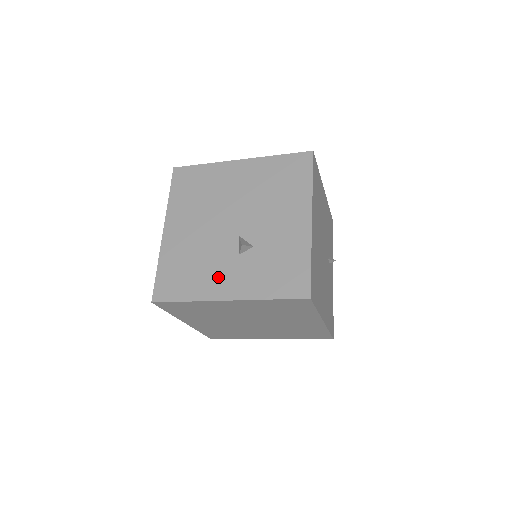
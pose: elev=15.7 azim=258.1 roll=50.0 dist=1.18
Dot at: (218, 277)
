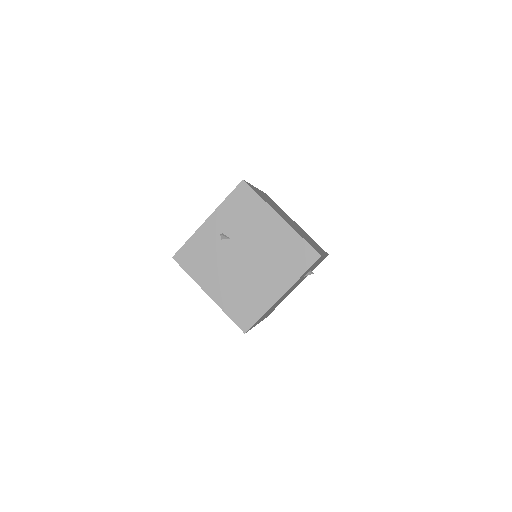
Dot at: occluded
